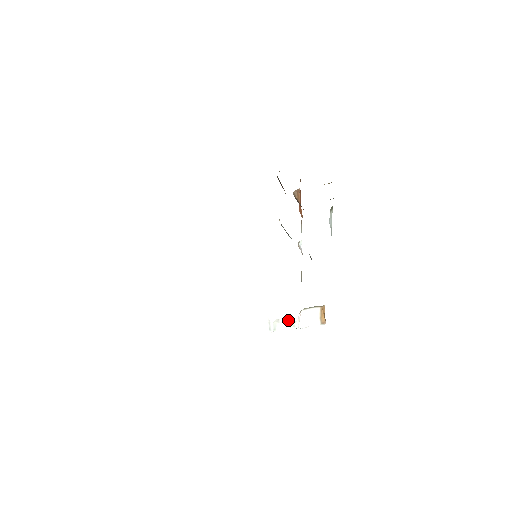
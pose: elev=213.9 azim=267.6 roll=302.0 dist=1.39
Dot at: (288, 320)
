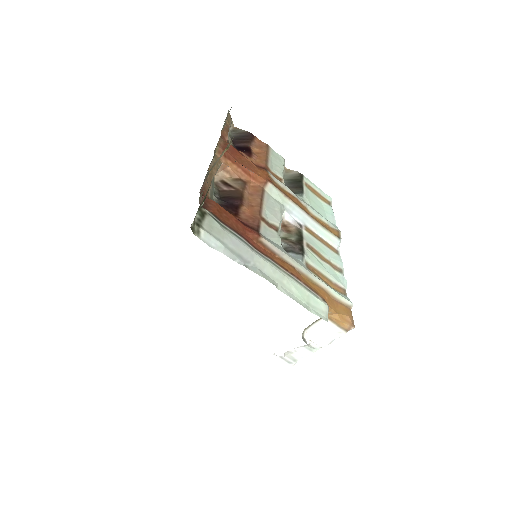
Dot at: (300, 346)
